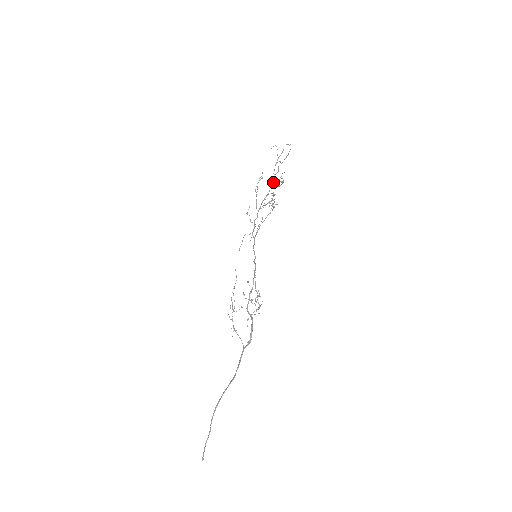
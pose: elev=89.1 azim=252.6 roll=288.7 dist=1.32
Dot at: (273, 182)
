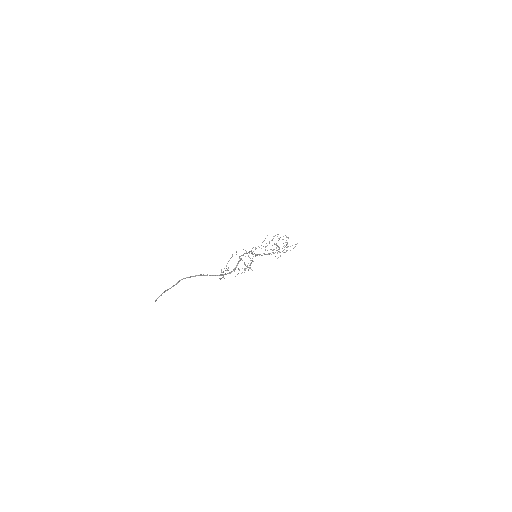
Dot at: occluded
